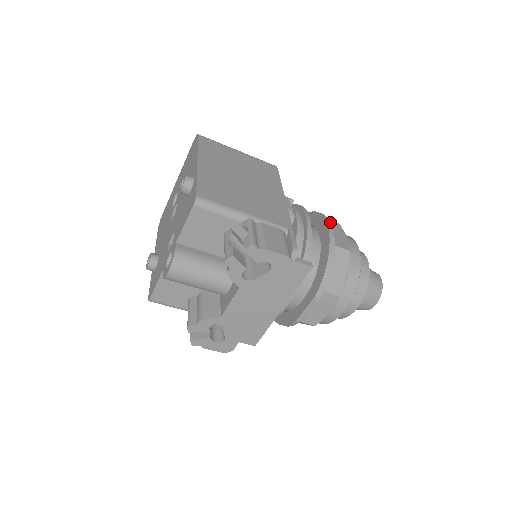
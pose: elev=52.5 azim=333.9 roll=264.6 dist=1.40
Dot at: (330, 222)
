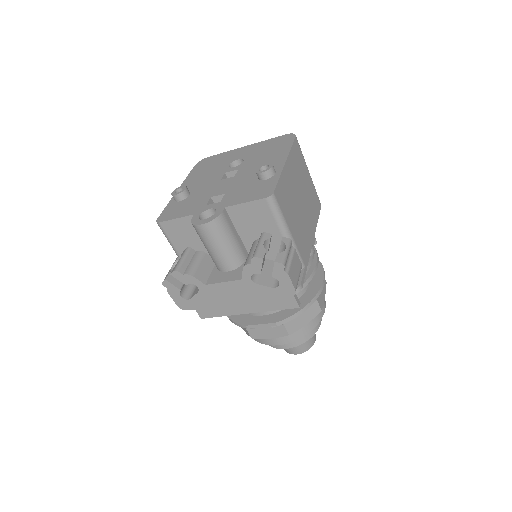
Dot at: occluded
